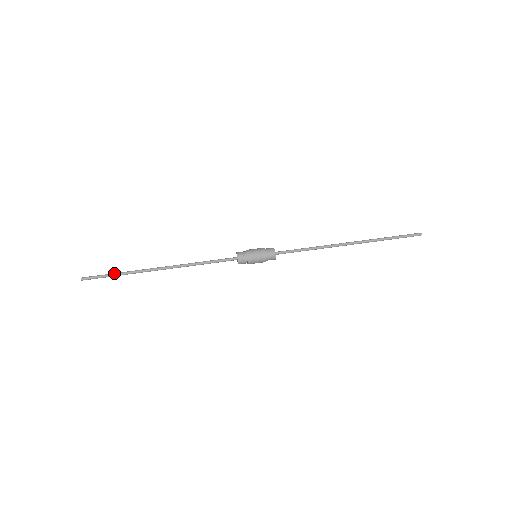
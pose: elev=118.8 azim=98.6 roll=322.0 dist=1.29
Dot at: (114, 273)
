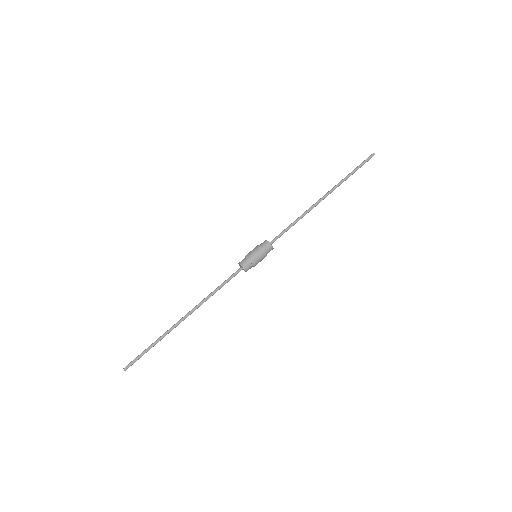
Dot at: occluded
